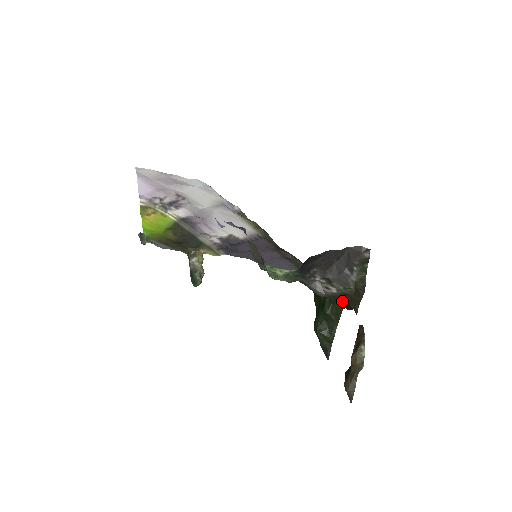
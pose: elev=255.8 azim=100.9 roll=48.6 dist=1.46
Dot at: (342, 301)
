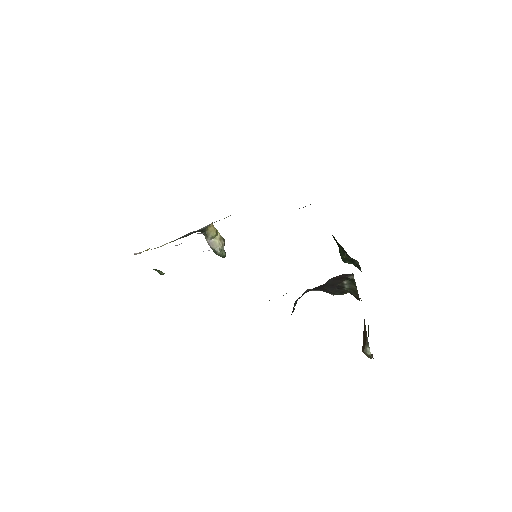
Dot at: occluded
